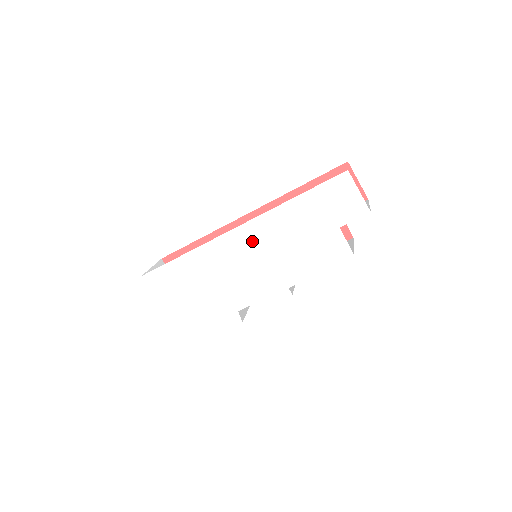
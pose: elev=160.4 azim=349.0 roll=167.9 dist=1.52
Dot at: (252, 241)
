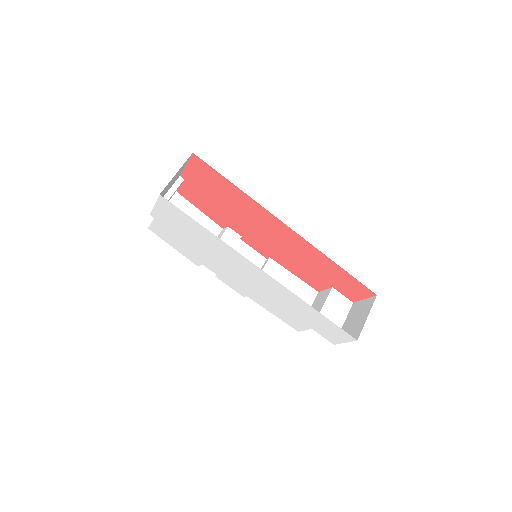
Dot at: (262, 280)
